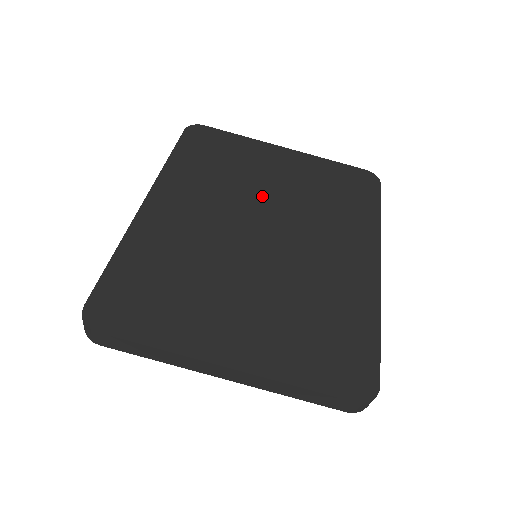
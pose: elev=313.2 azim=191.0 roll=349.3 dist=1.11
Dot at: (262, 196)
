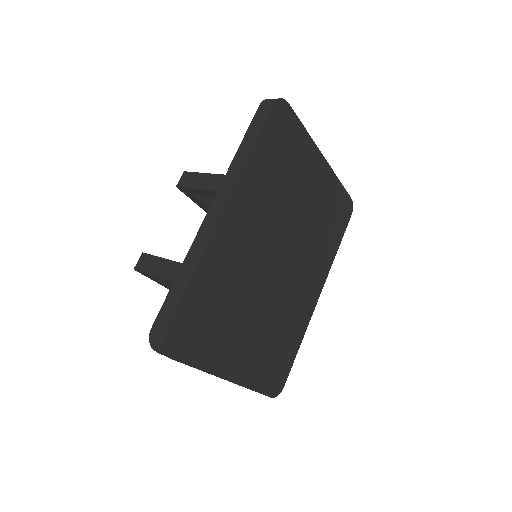
Dot at: (292, 220)
